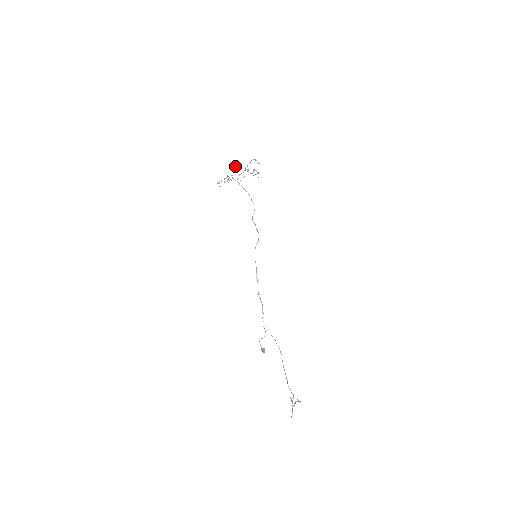
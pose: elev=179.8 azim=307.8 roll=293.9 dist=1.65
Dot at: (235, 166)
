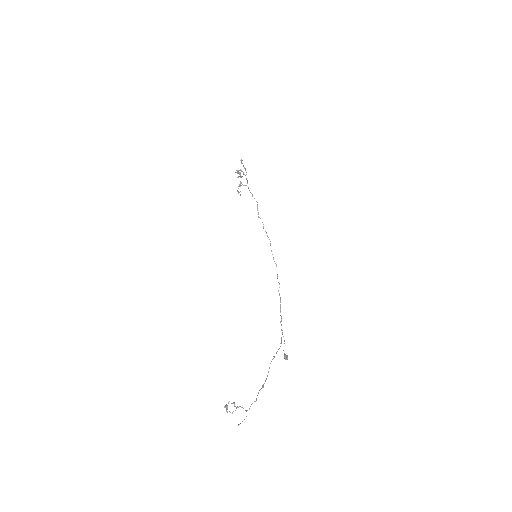
Dot at: (238, 172)
